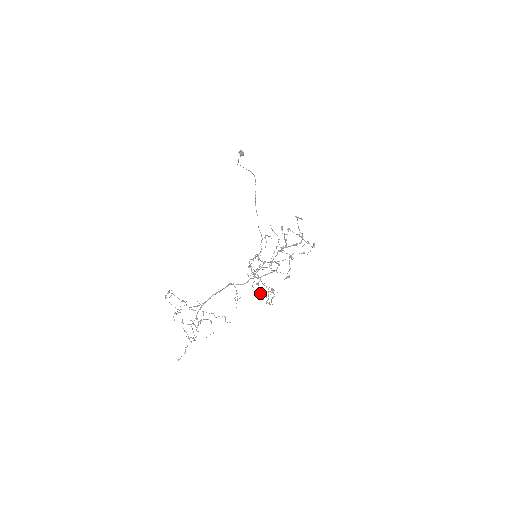
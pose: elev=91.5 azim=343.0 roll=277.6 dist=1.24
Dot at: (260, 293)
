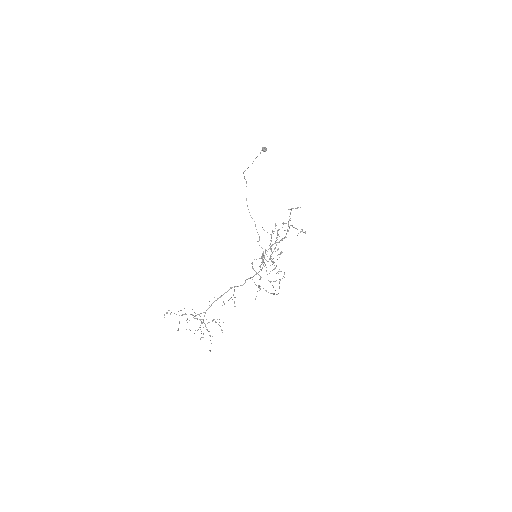
Dot at: occluded
